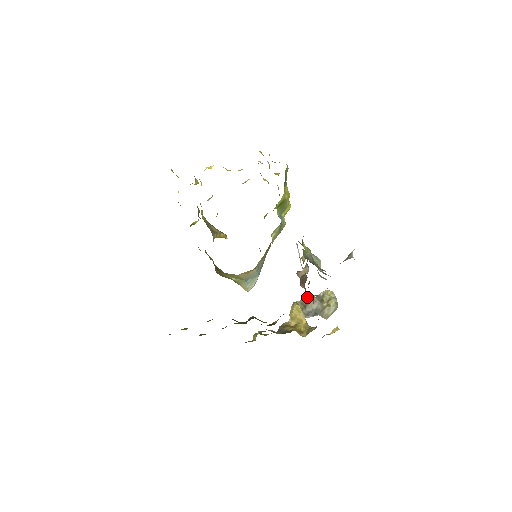
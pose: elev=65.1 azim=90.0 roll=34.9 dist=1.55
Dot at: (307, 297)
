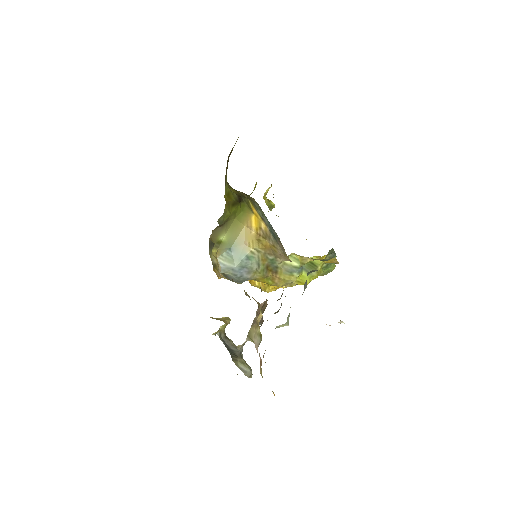
Dot at: (232, 342)
